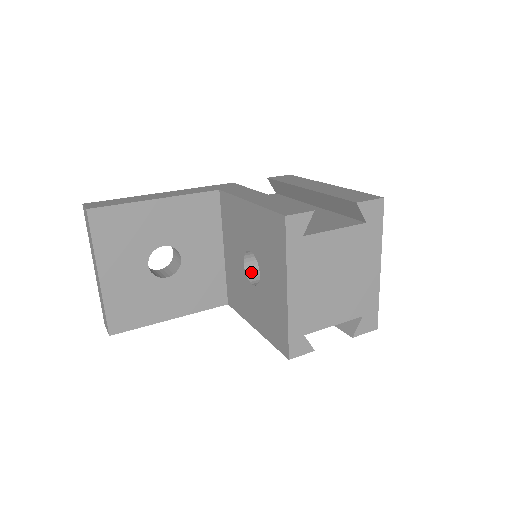
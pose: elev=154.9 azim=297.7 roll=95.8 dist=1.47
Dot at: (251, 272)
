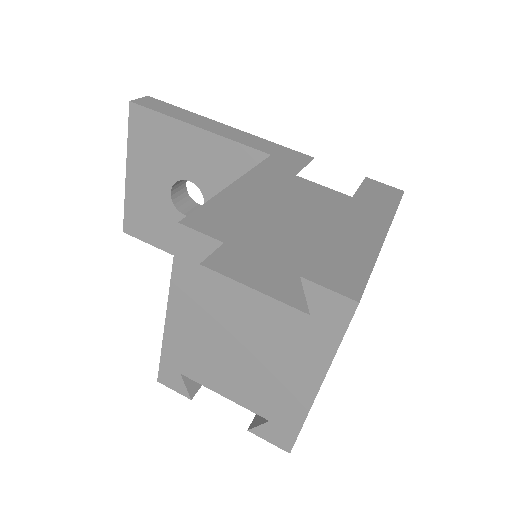
Dot at: occluded
